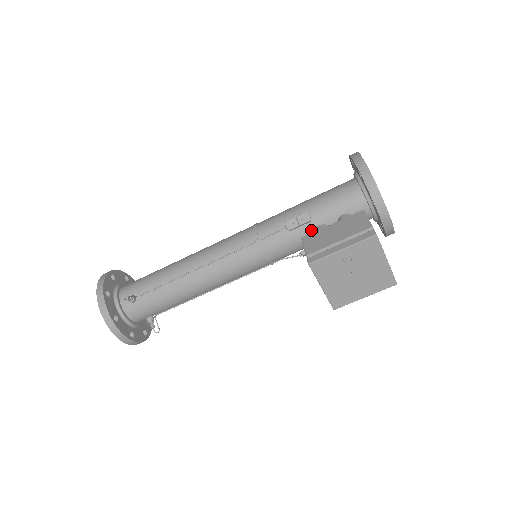
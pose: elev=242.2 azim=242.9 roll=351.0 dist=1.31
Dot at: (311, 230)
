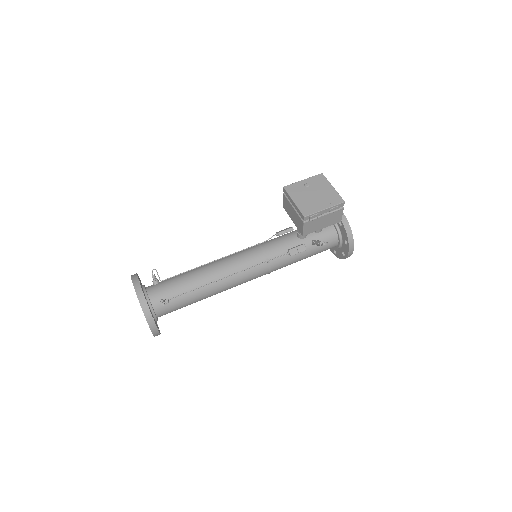
Dot at: (294, 235)
